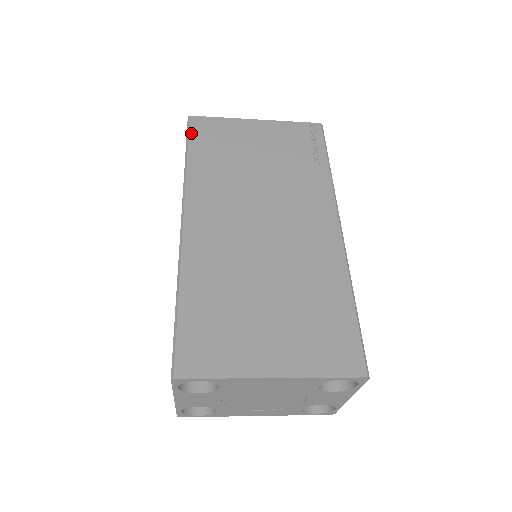
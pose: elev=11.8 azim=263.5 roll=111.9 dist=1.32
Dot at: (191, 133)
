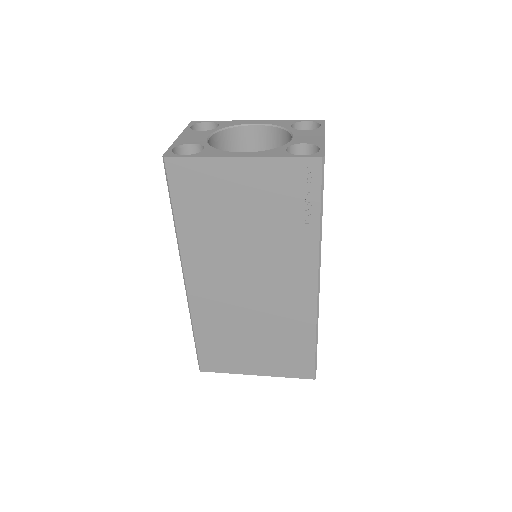
Dot at: (171, 185)
